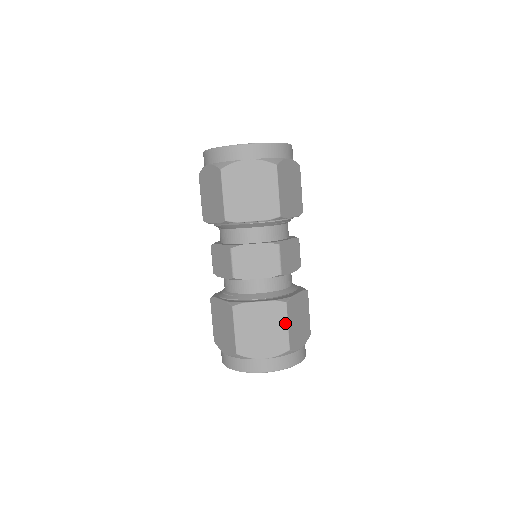
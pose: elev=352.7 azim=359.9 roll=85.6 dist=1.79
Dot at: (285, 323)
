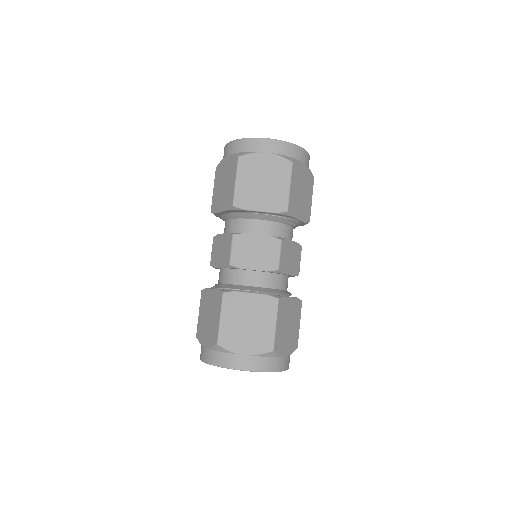
Dot at: (273, 320)
